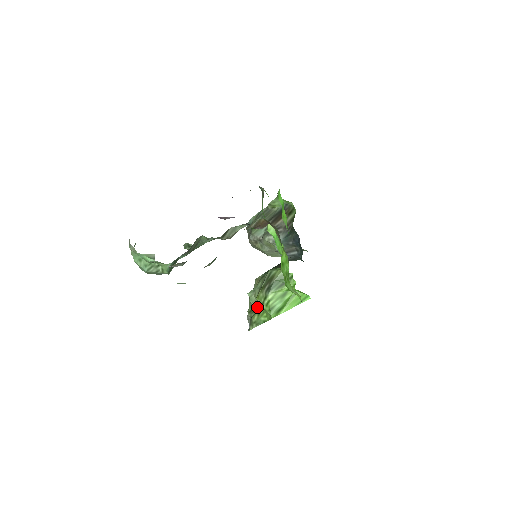
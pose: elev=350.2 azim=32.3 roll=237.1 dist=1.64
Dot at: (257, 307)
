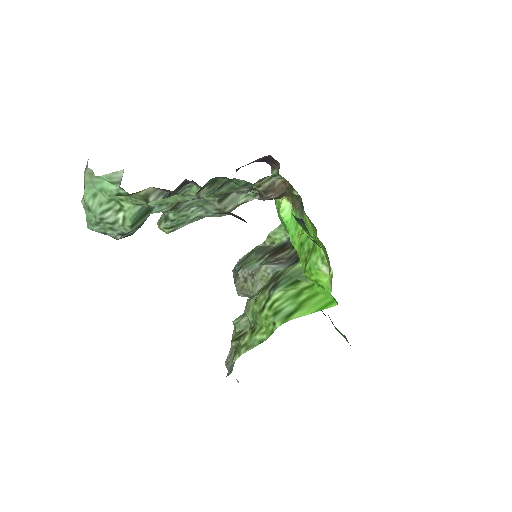
Dot at: occluded
